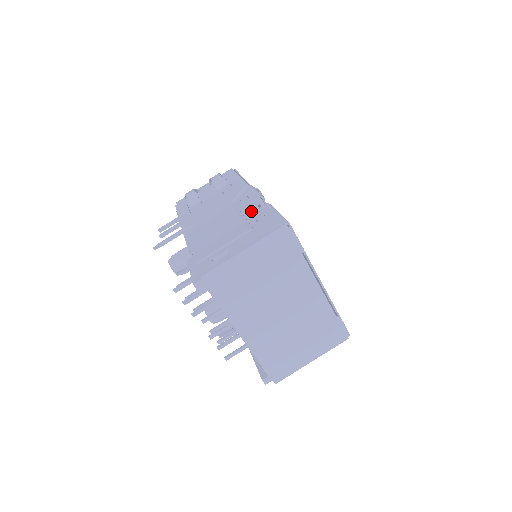
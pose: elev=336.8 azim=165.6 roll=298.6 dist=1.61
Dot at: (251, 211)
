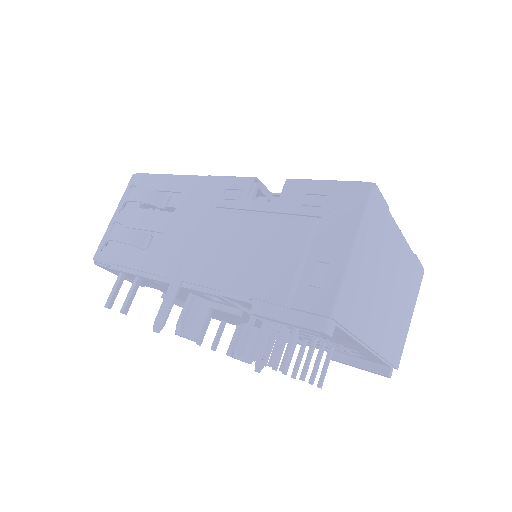
Dot at: (274, 201)
